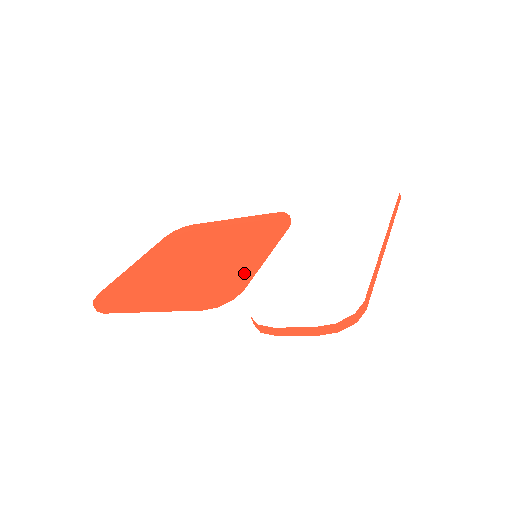
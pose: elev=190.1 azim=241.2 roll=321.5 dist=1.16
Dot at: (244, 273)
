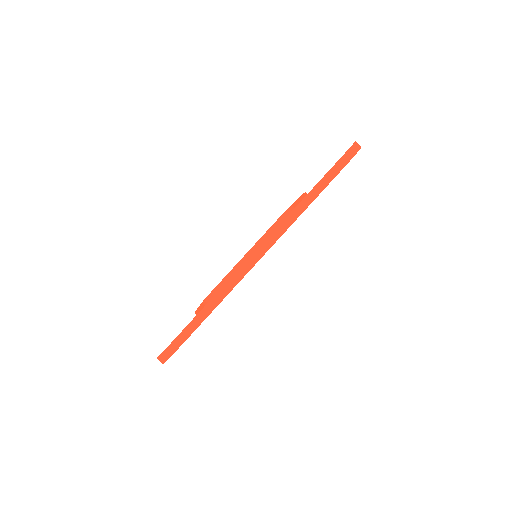
Dot at: occluded
